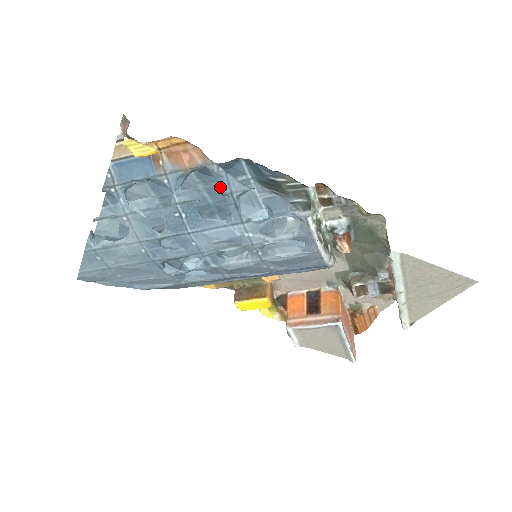
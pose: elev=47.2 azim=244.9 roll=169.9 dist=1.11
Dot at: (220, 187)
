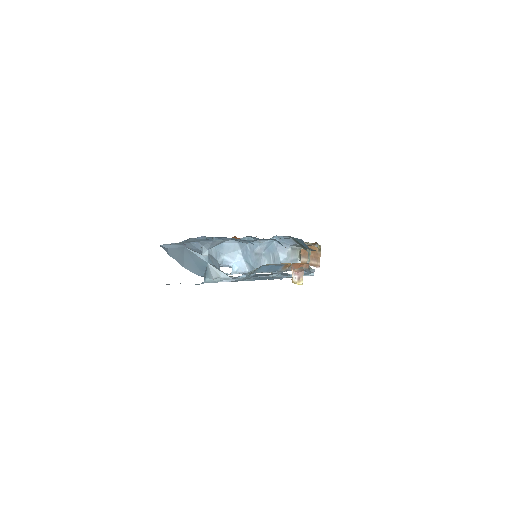
Dot at: occluded
